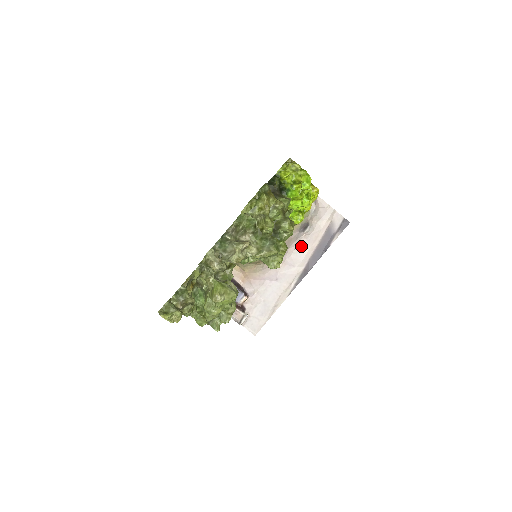
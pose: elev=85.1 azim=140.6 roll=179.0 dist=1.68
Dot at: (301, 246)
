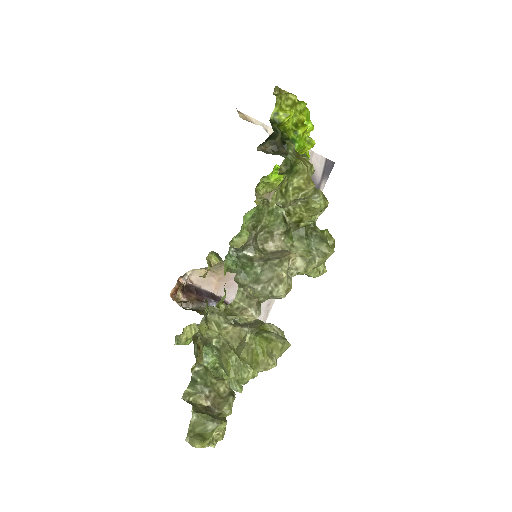
Dot at: occluded
